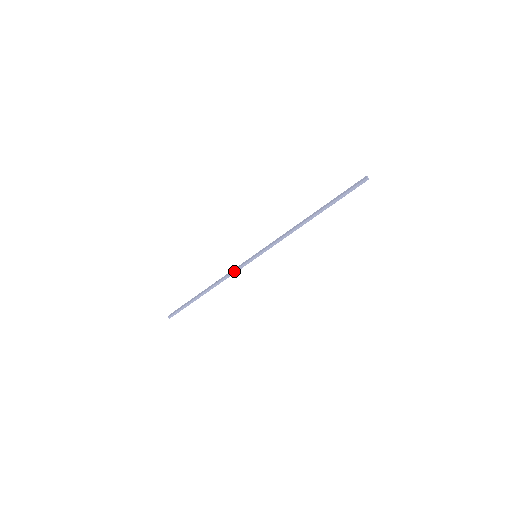
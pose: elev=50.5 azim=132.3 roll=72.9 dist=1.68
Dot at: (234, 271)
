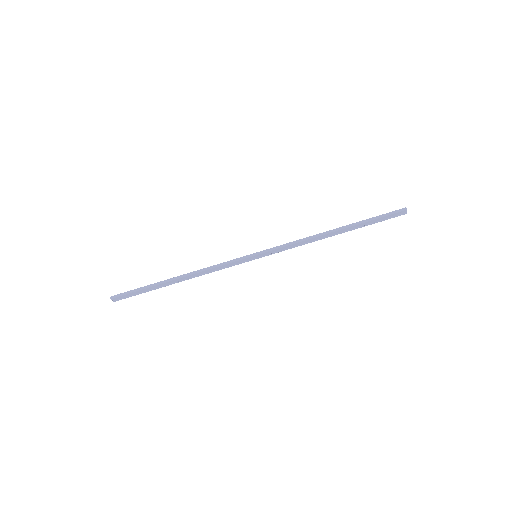
Dot at: (223, 263)
